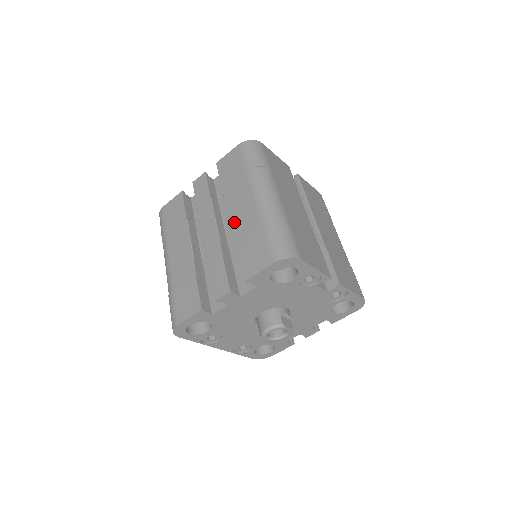
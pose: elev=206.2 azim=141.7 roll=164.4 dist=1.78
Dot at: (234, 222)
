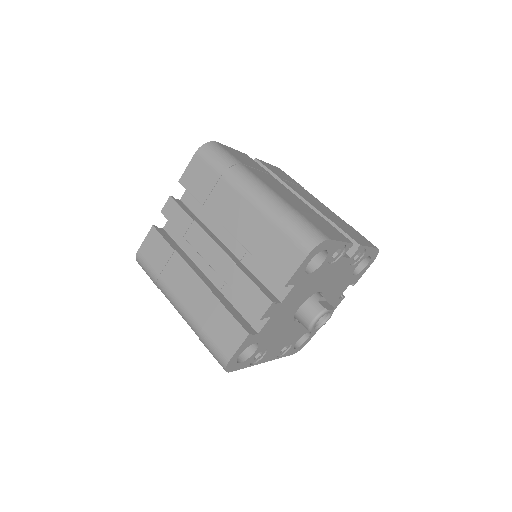
Dot at: (237, 233)
